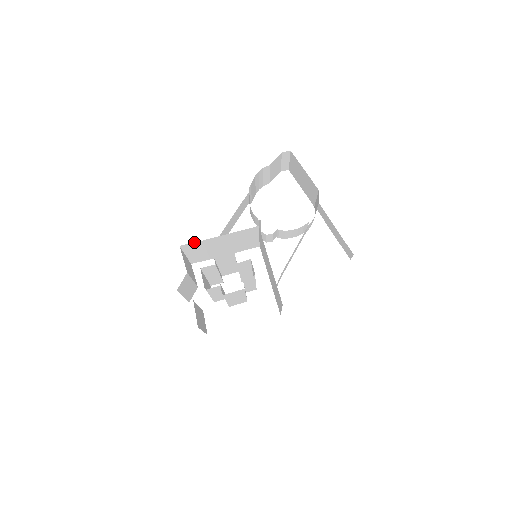
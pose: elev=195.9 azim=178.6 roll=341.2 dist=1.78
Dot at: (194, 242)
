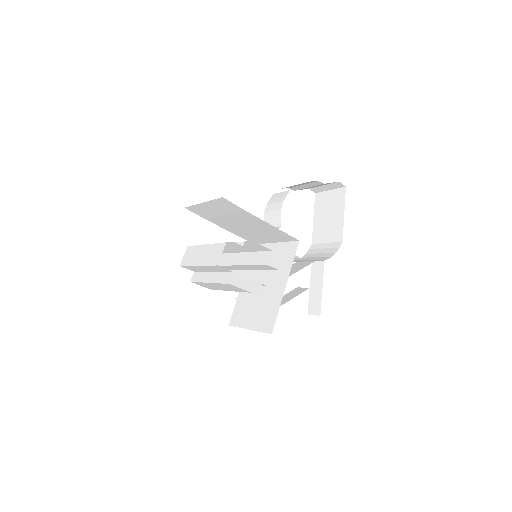
Dot at: occluded
